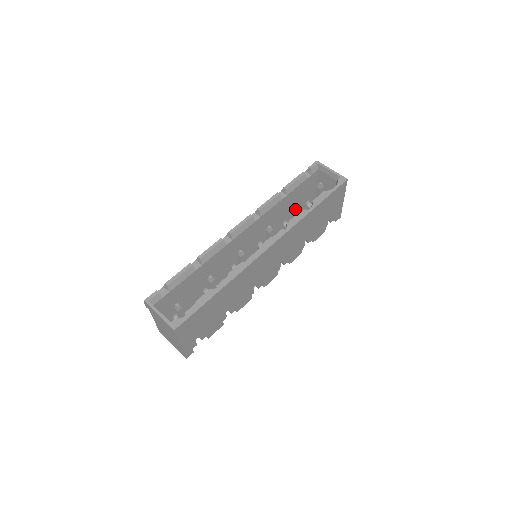
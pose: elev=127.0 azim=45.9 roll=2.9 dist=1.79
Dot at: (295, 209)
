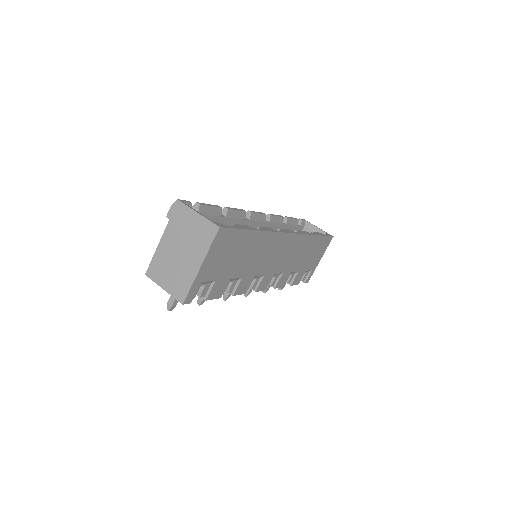
Dot at: occluded
